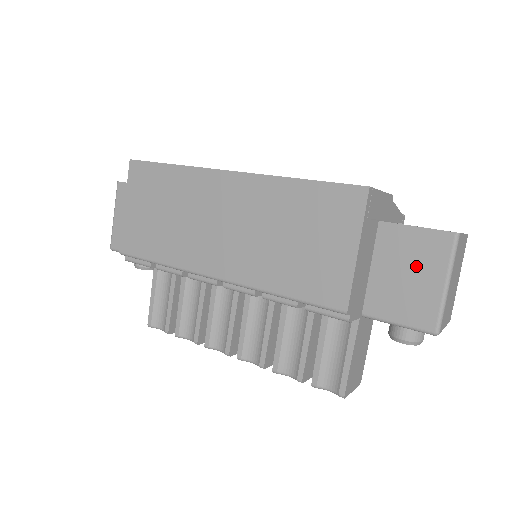
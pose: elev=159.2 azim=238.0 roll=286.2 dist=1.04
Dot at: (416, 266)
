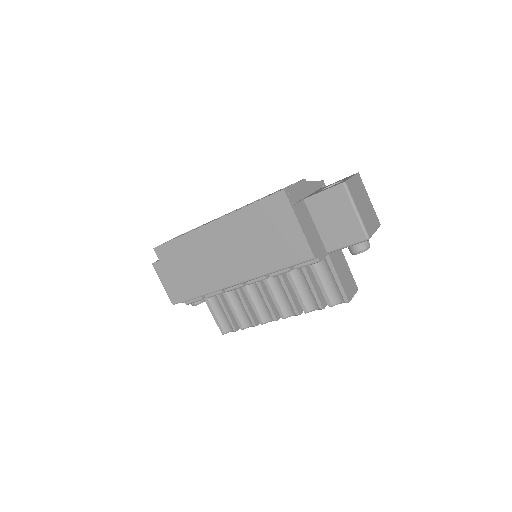
Dot at: (336, 211)
